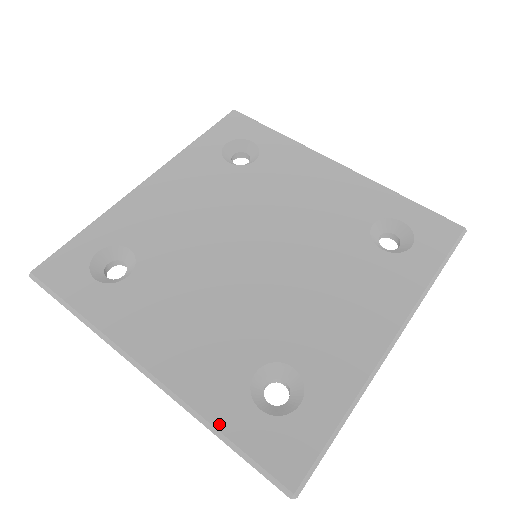
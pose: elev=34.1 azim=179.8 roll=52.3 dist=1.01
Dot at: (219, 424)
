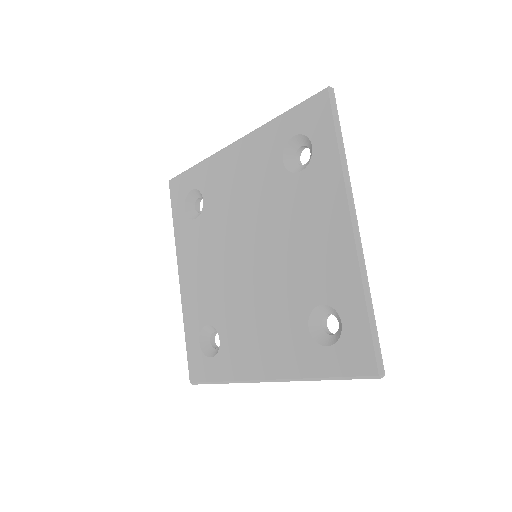
Dot at: (317, 374)
